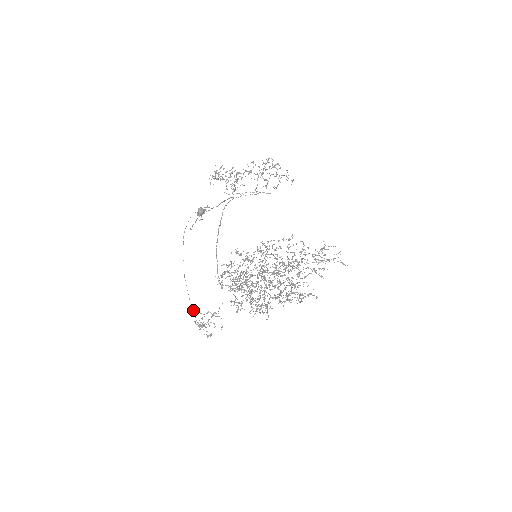
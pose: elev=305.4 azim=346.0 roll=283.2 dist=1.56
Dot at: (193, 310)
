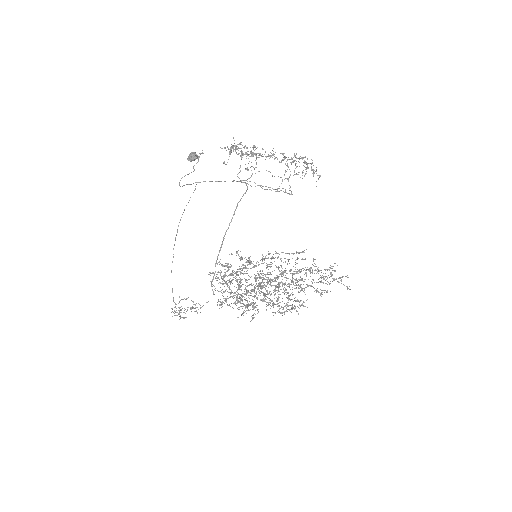
Dot at: occluded
